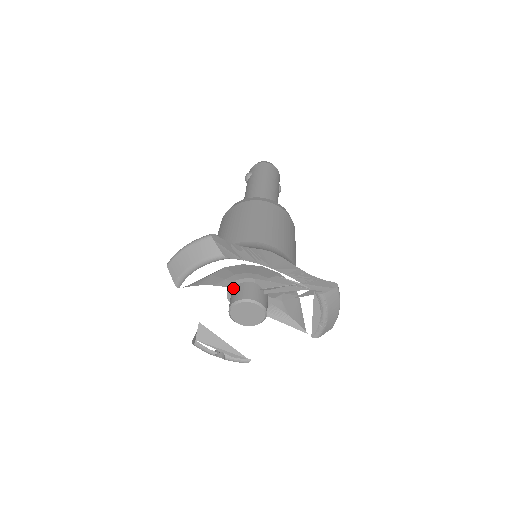
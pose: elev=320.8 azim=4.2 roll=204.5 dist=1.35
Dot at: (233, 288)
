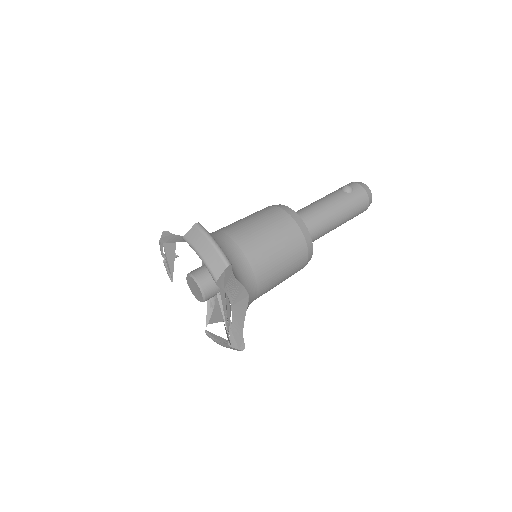
Dot at: occluded
